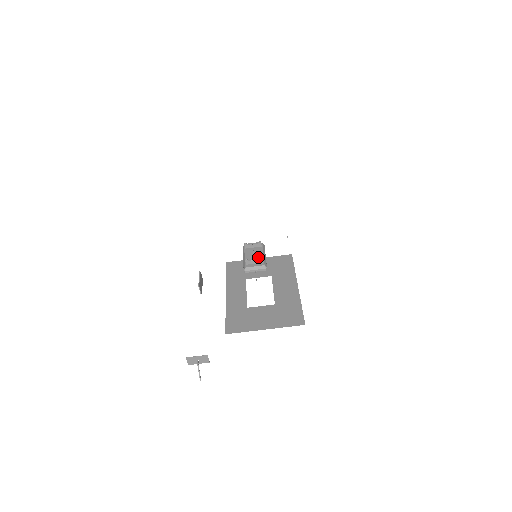
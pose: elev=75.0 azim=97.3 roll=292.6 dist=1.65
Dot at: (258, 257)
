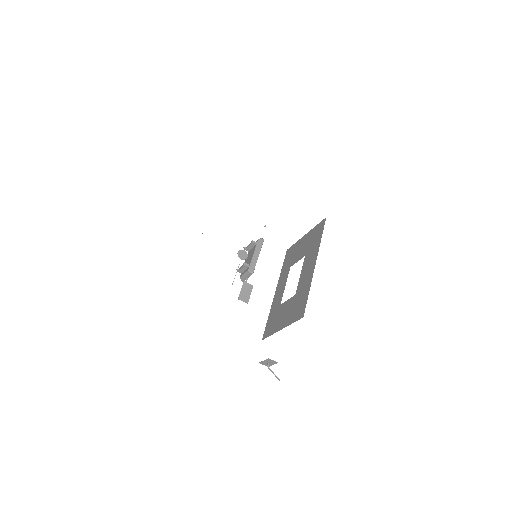
Dot at: (249, 261)
